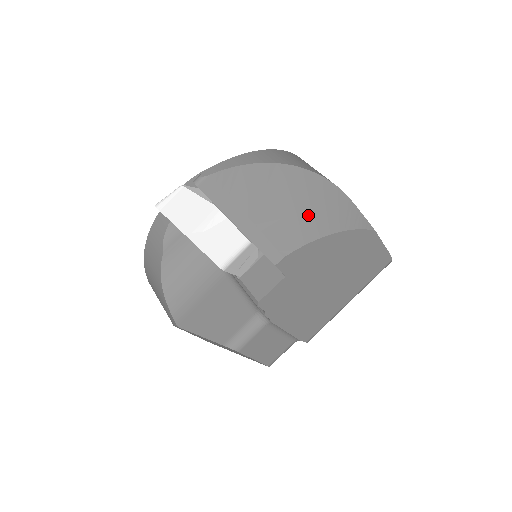
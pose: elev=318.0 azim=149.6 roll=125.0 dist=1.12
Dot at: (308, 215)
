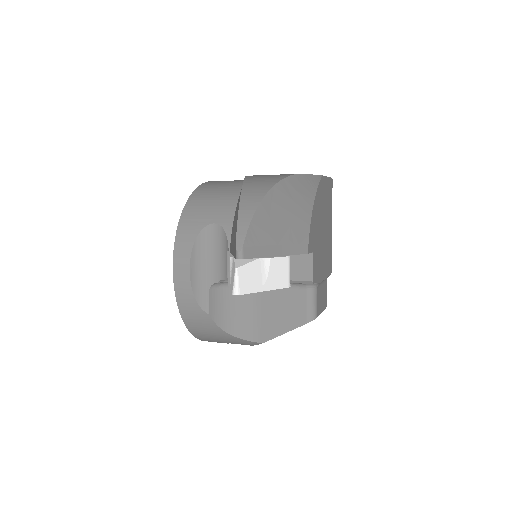
Dot at: (297, 208)
